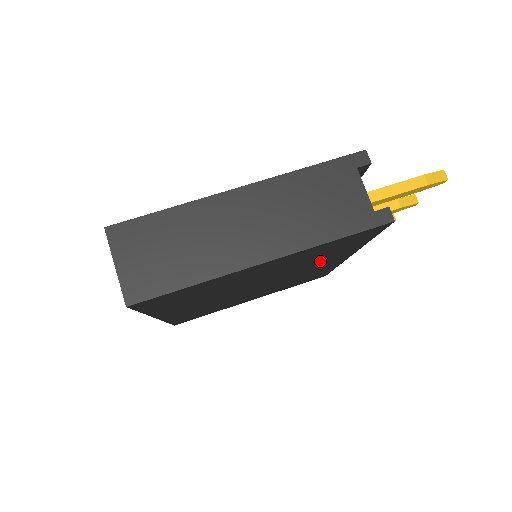
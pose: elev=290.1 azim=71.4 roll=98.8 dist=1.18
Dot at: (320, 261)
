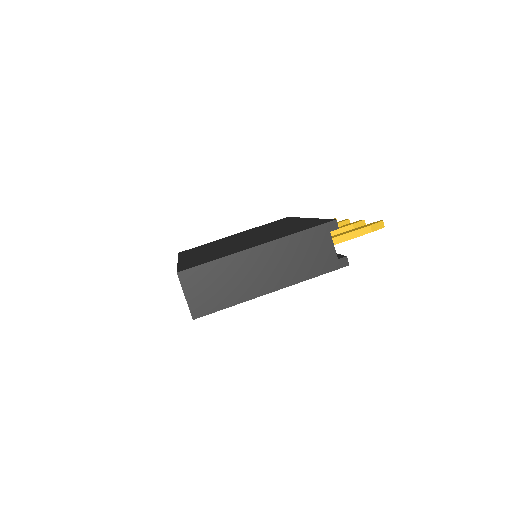
Dot at: occluded
